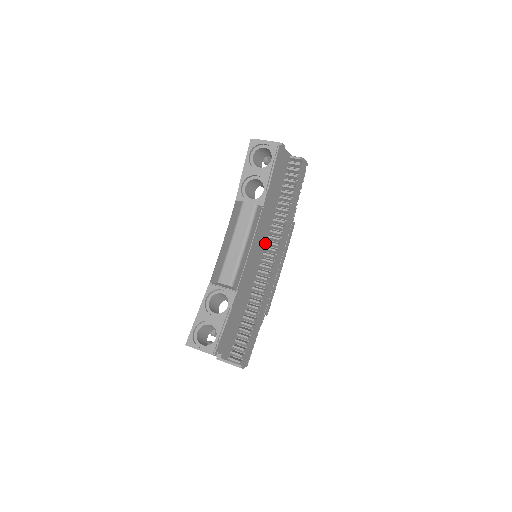
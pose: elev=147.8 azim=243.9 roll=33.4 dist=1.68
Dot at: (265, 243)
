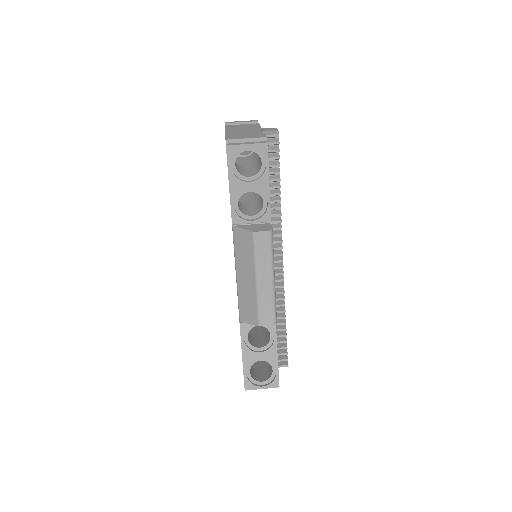
Dot at: occluded
